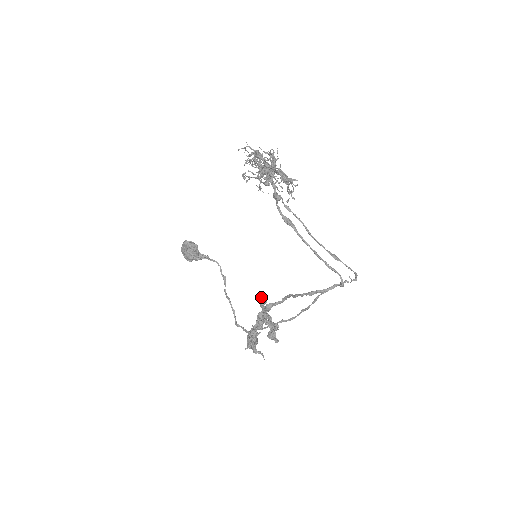
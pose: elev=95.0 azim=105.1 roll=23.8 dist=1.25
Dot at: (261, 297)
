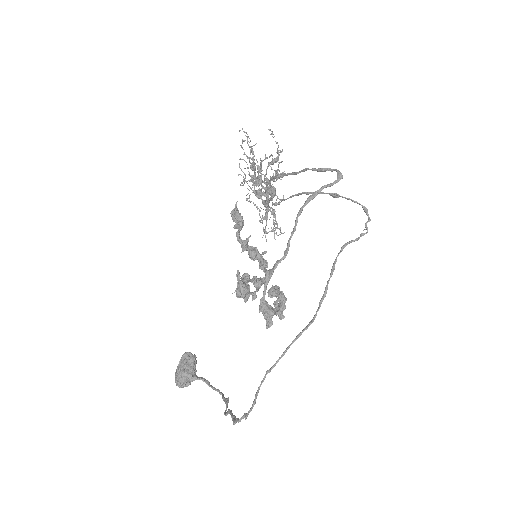
Dot at: occluded
